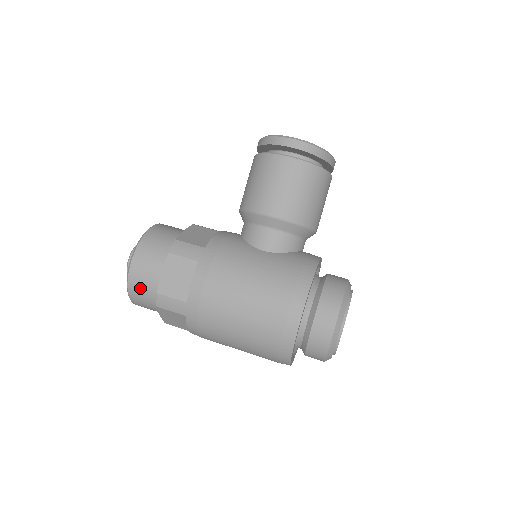
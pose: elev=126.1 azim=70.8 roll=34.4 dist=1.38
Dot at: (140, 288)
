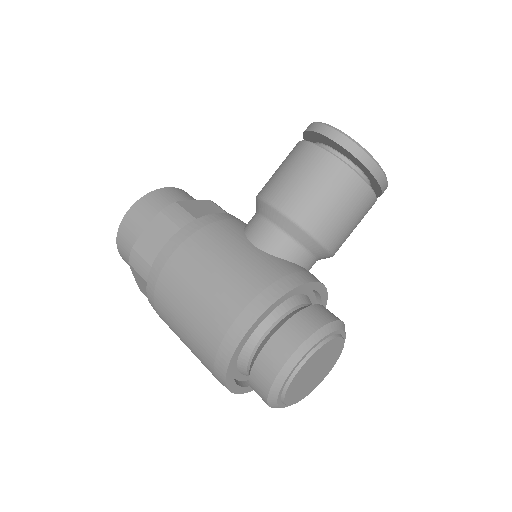
Dot at: (125, 240)
